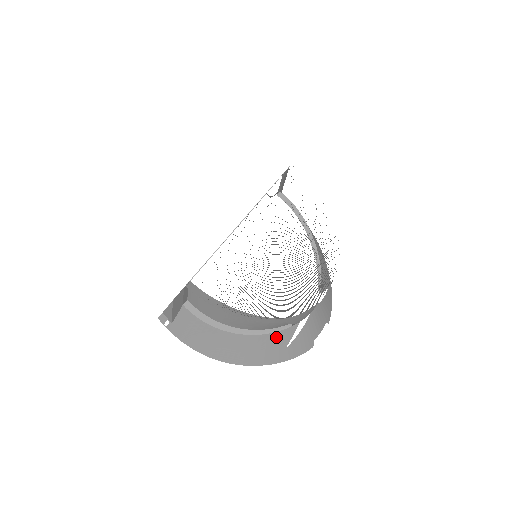
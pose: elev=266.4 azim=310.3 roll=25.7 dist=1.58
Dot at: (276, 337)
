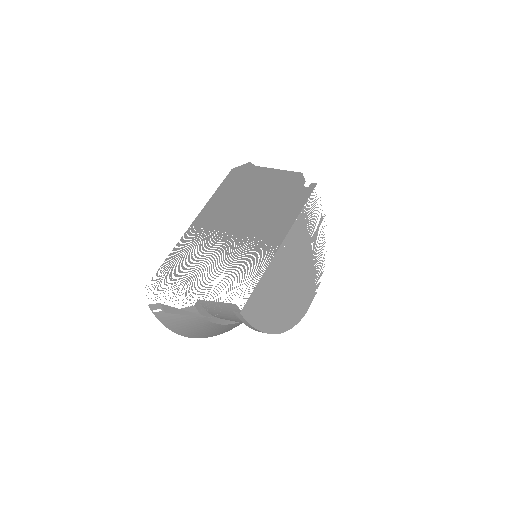
Dot at: occluded
